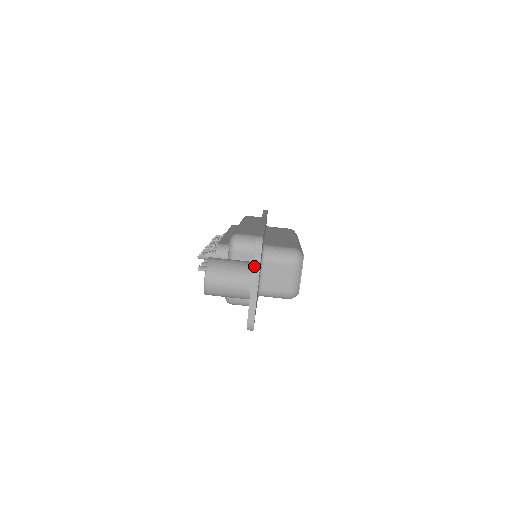
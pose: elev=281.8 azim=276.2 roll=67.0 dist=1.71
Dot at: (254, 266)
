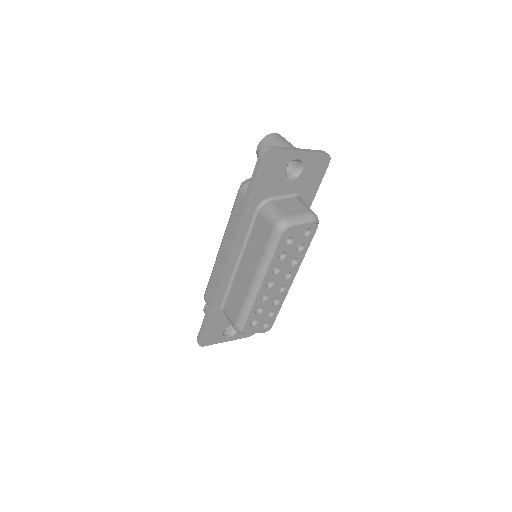
Dot at: (313, 150)
